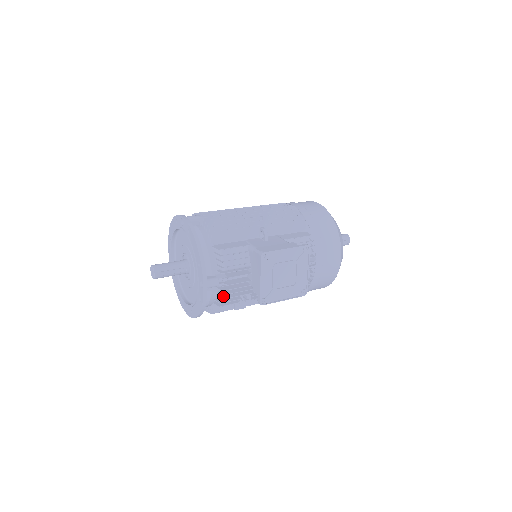
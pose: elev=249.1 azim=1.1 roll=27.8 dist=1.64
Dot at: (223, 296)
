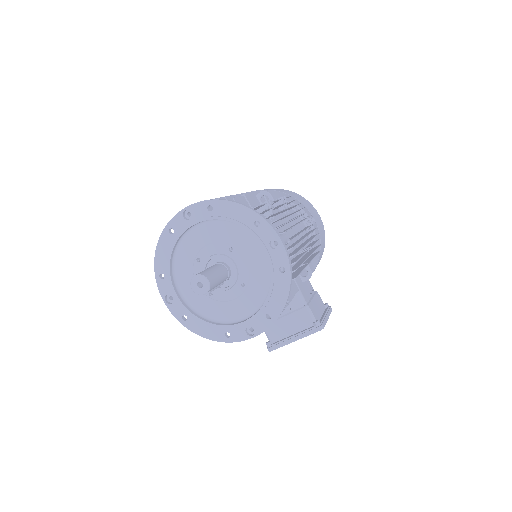
Dot at: occluded
